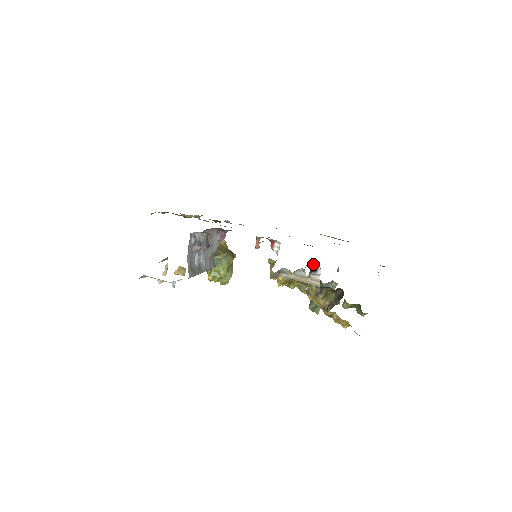
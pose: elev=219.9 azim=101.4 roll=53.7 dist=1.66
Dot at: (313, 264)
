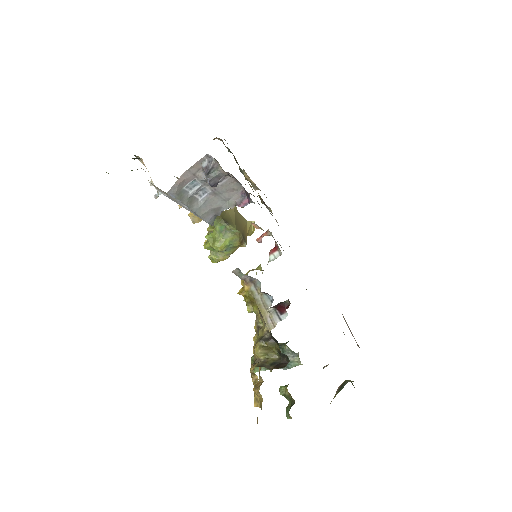
Dot at: (286, 302)
